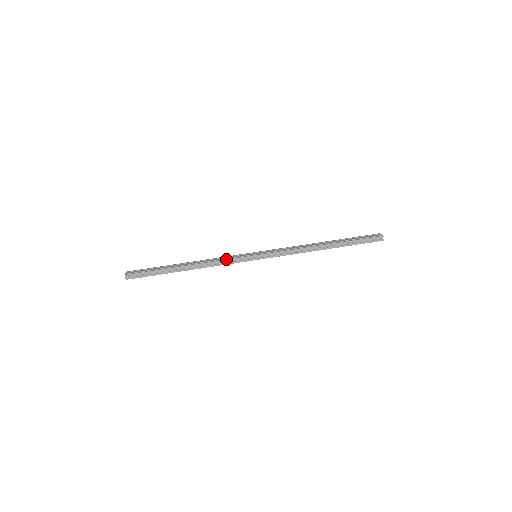
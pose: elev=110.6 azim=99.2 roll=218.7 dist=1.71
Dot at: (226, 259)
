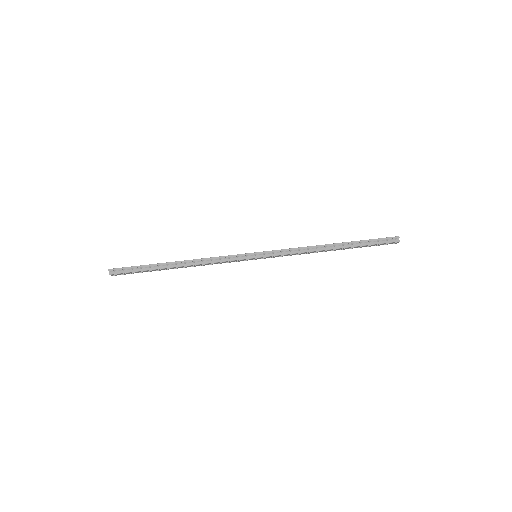
Dot at: (222, 256)
